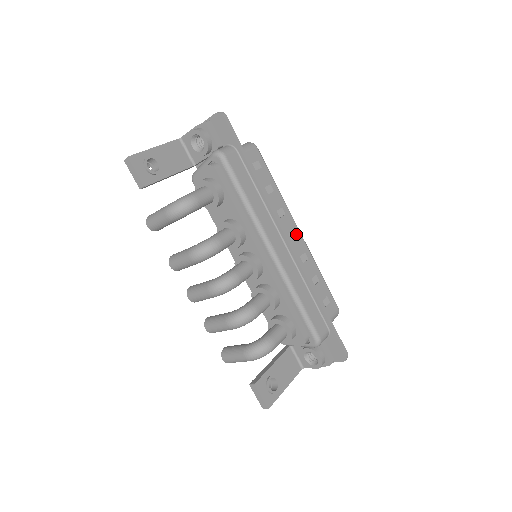
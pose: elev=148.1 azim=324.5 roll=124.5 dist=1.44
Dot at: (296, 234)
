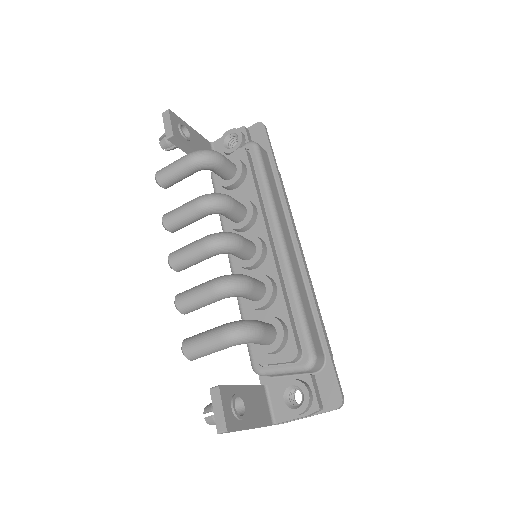
Dot at: occluded
